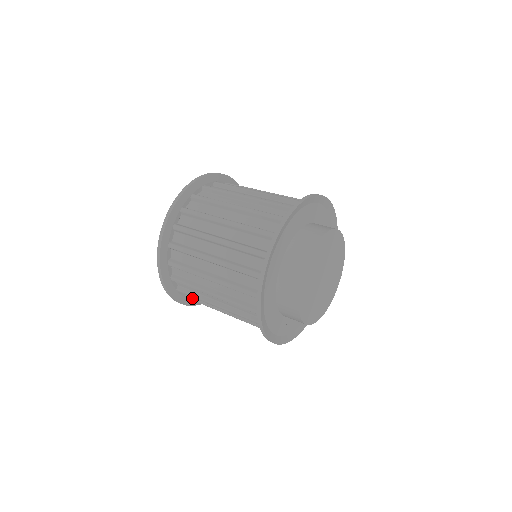
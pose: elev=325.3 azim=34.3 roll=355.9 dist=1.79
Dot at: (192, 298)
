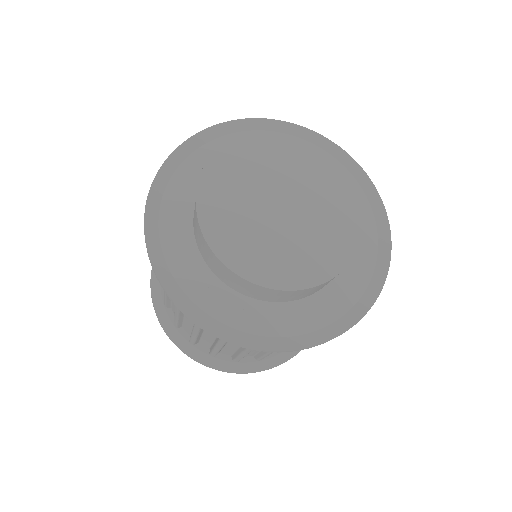
Dot at: occluded
